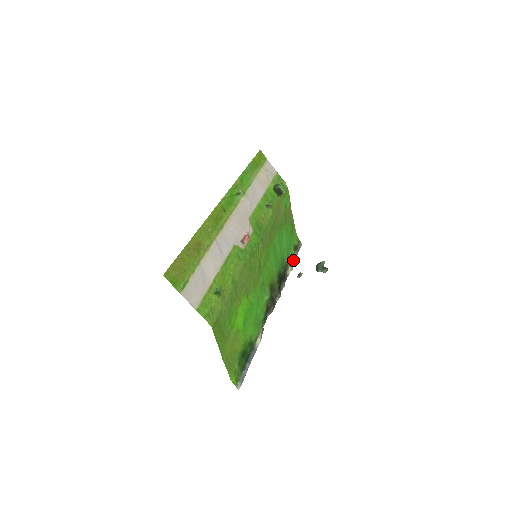
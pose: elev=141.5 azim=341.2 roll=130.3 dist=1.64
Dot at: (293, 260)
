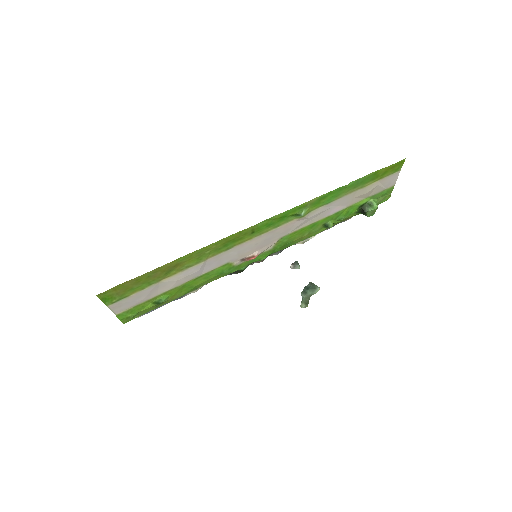
Dot at: occluded
